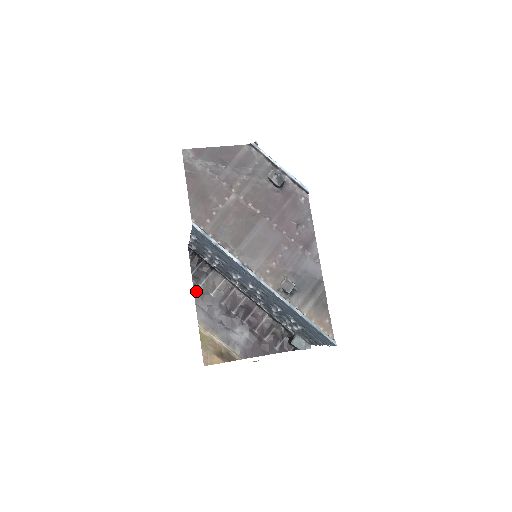
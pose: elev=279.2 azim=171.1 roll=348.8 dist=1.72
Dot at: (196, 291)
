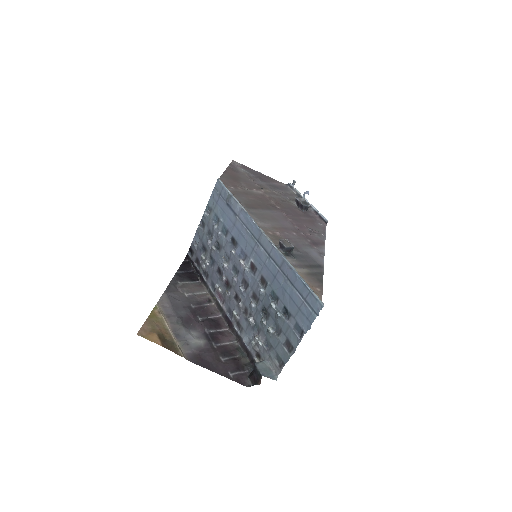
Dot at: (172, 283)
